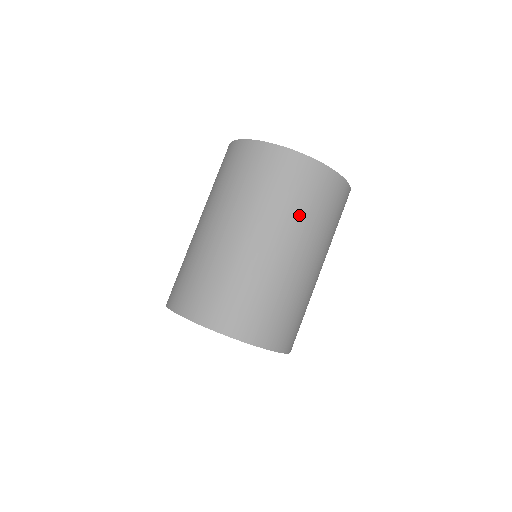
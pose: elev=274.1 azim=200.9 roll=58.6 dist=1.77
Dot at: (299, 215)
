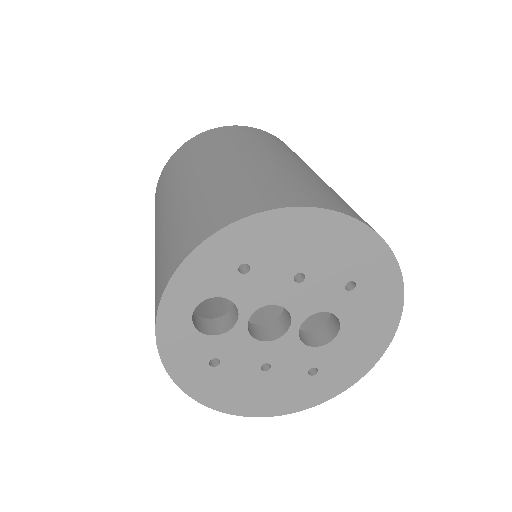
Dot at: (255, 142)
